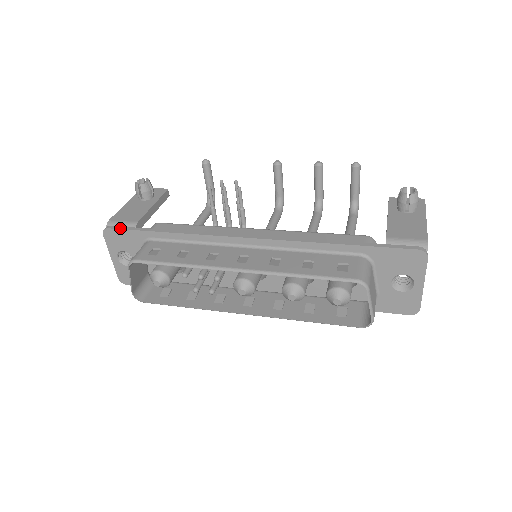
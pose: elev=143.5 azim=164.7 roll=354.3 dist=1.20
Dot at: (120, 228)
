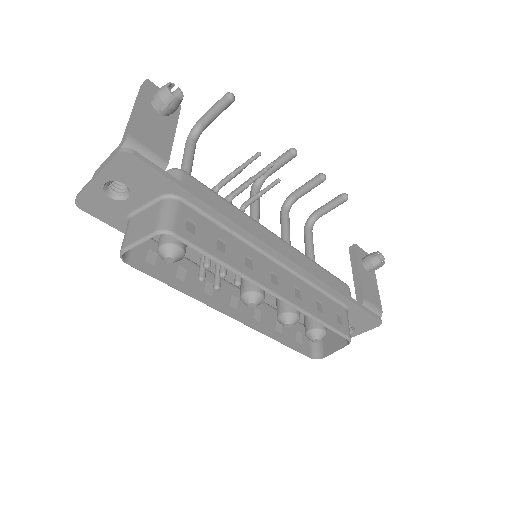
Dot at: (151, 165)
